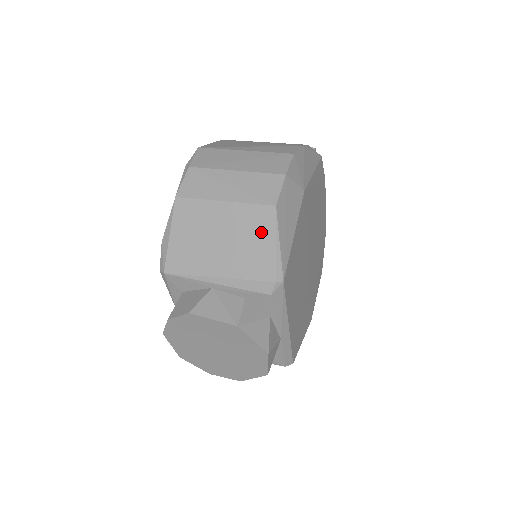
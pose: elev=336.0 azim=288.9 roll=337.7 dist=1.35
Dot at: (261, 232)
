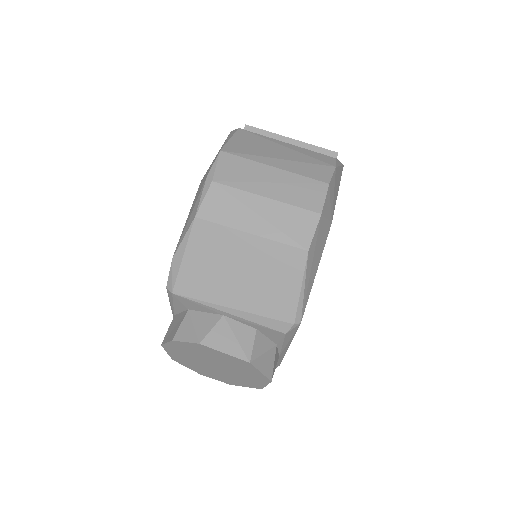
Dot at: (287, 274)
